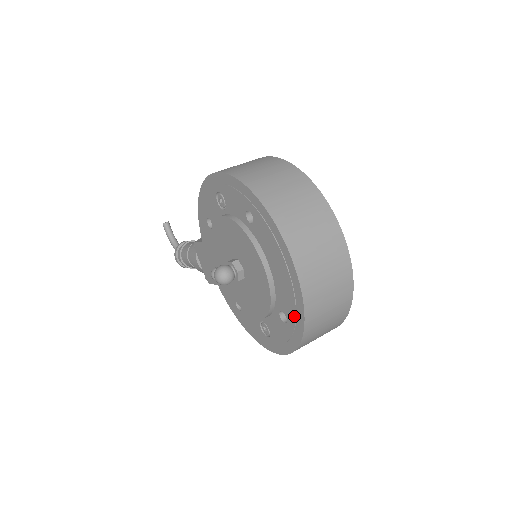
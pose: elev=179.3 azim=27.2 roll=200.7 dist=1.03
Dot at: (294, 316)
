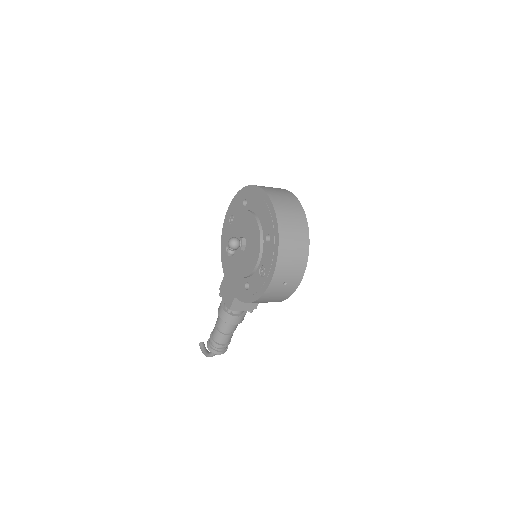
Dot at: (272, 225)
